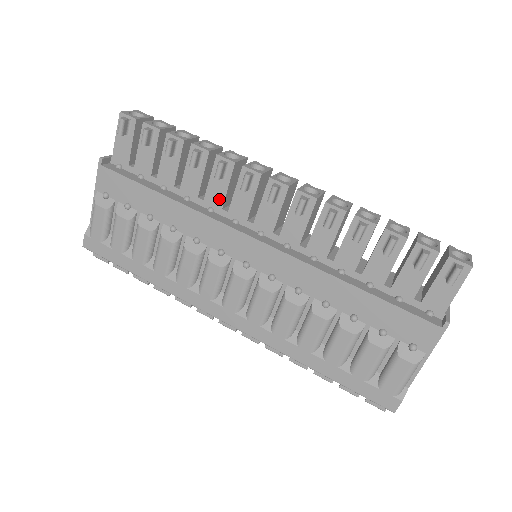
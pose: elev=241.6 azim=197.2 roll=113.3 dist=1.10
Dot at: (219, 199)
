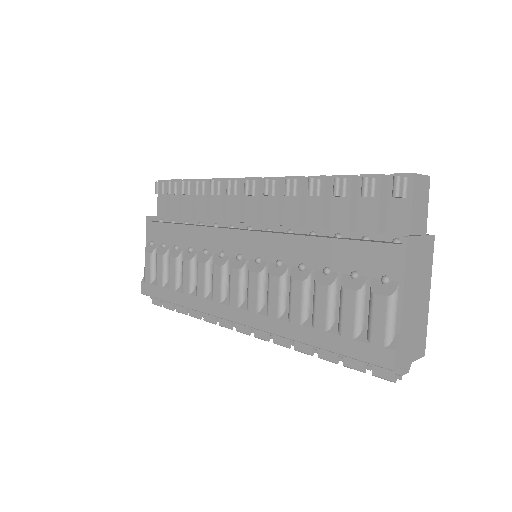
Dot at: (219, 214)
